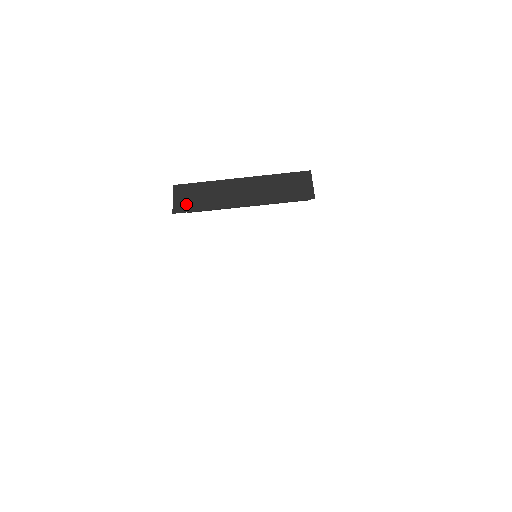
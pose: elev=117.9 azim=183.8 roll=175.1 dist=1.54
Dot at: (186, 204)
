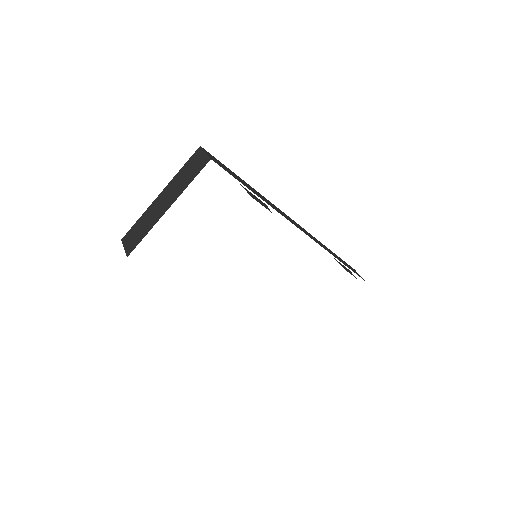
Dot at: (133, 243)
